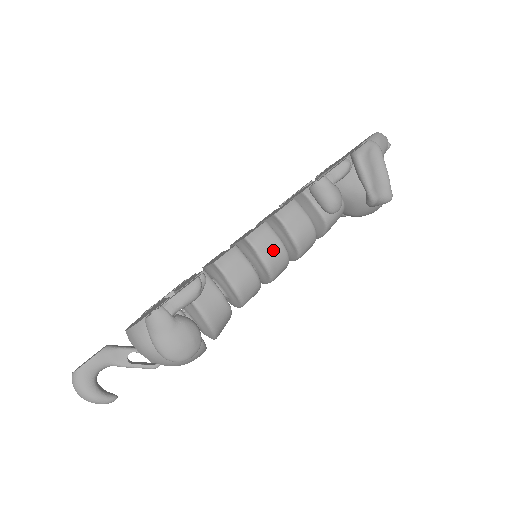
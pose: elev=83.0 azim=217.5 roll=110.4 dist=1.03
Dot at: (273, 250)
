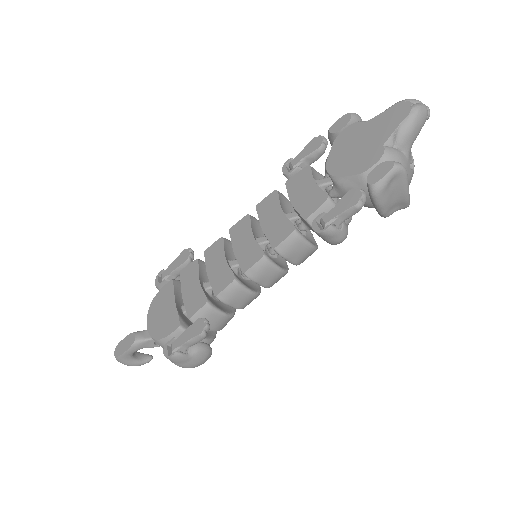
Dot at: (272, 278)
